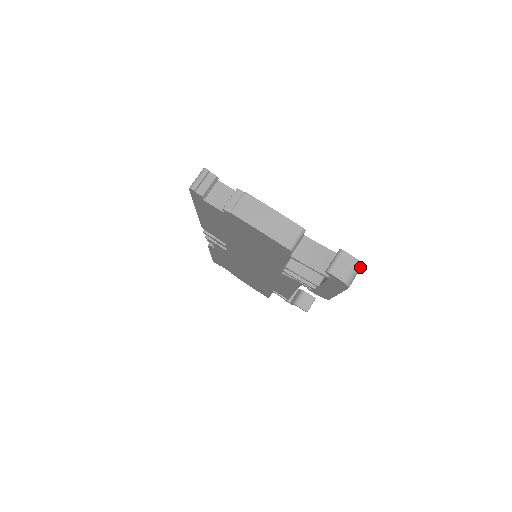
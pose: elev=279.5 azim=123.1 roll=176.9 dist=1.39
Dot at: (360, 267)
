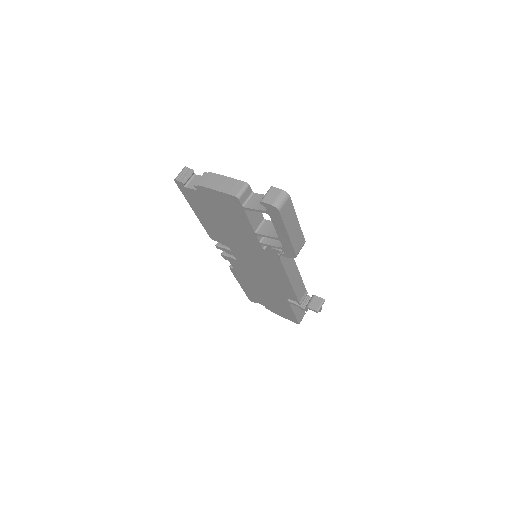
Dot at: (287, 196)
